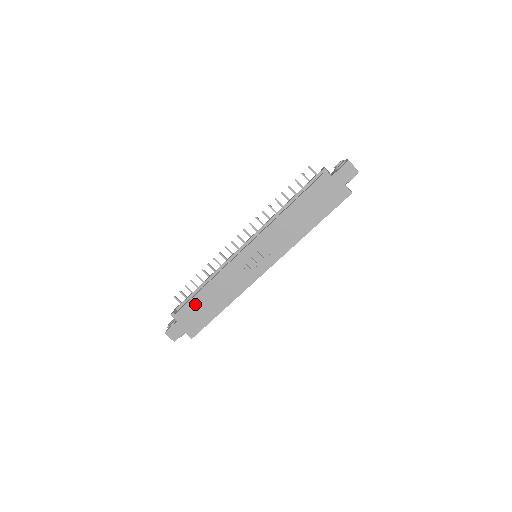
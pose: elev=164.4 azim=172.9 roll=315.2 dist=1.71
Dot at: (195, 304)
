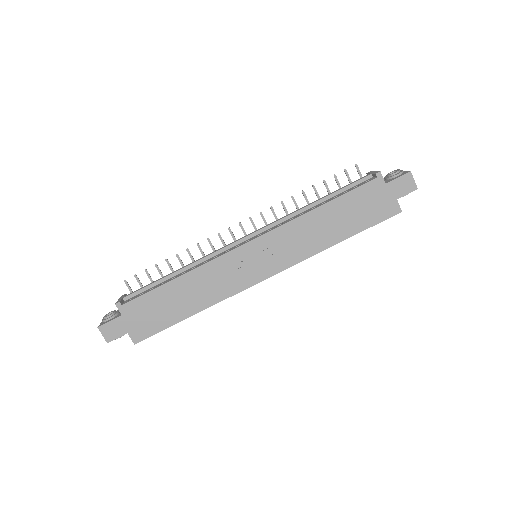
Dot at: (156, 298)
